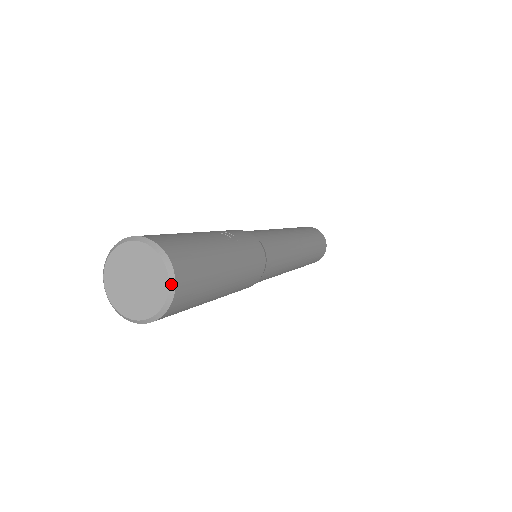
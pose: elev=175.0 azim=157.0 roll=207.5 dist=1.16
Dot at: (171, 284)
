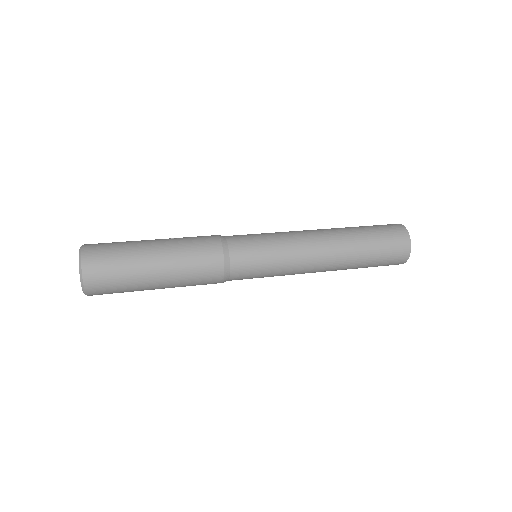
Dot at: (80, 259)
